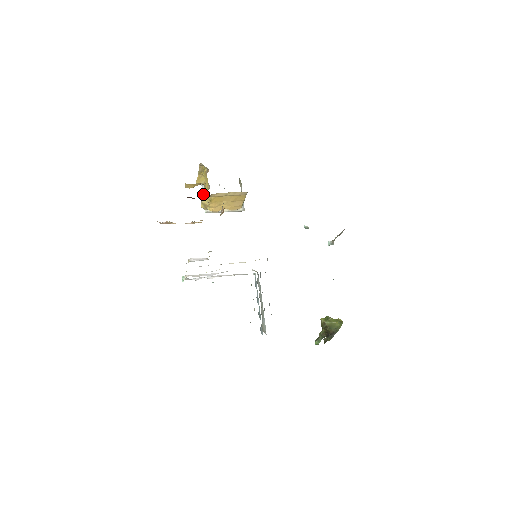
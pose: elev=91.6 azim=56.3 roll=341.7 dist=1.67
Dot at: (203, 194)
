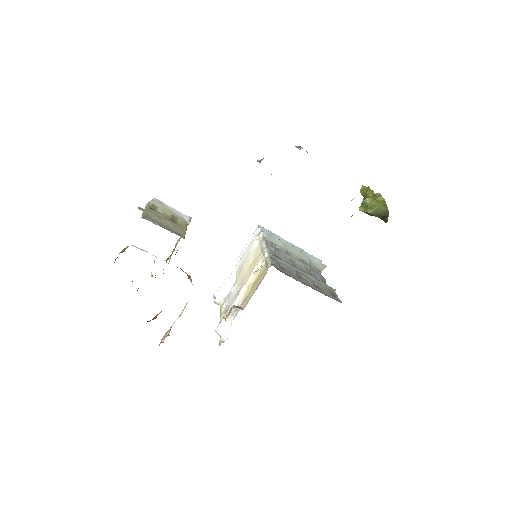
Dot at: occluded
